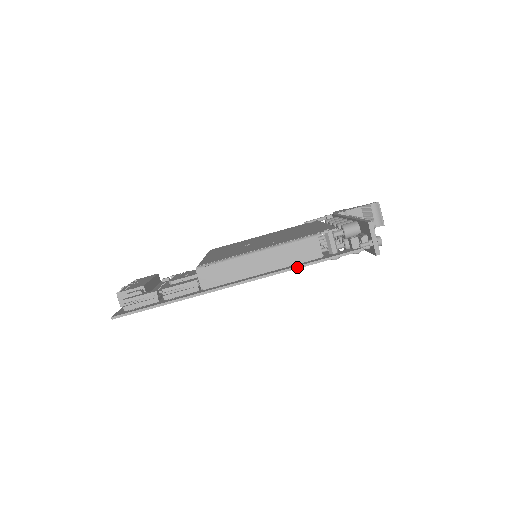
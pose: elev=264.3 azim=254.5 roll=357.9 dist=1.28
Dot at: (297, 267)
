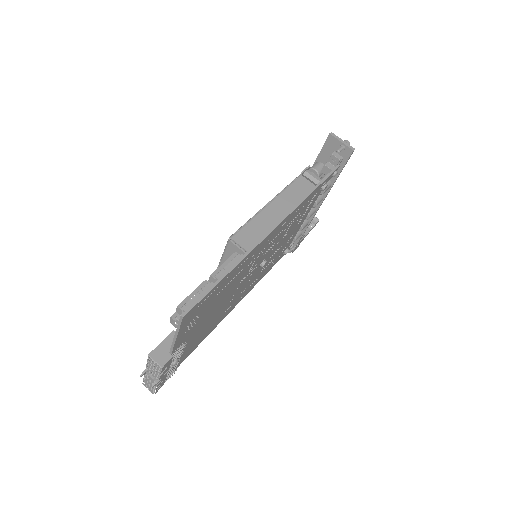
Dot at: (308, 195)
